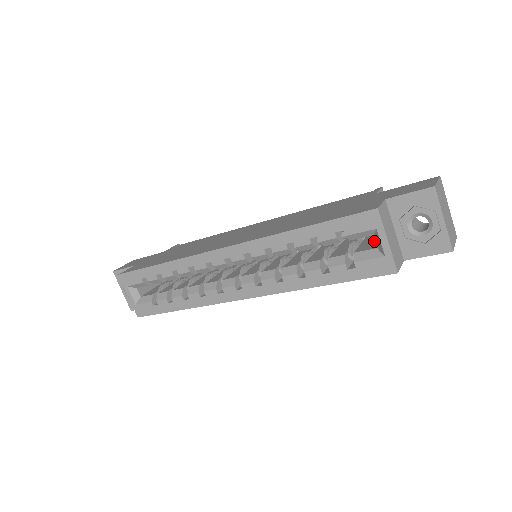
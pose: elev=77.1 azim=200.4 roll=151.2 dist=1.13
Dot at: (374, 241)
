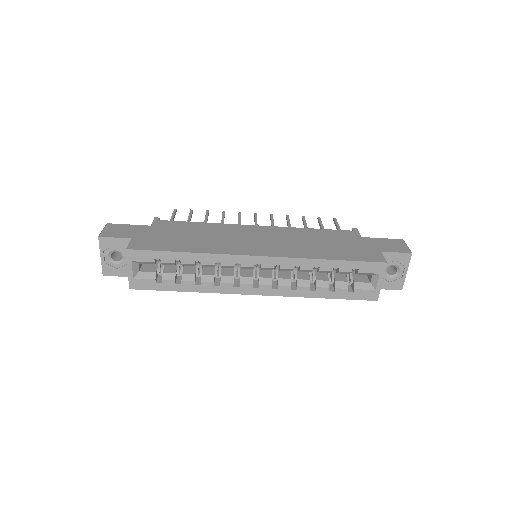
Dot at: occluded
